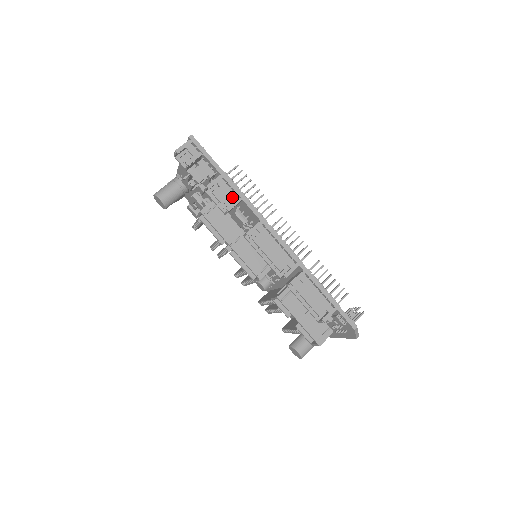
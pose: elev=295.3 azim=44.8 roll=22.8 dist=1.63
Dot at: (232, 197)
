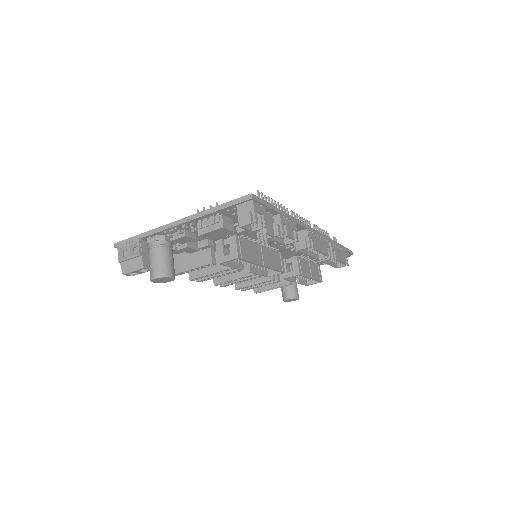
Dot at: (293, 227)
